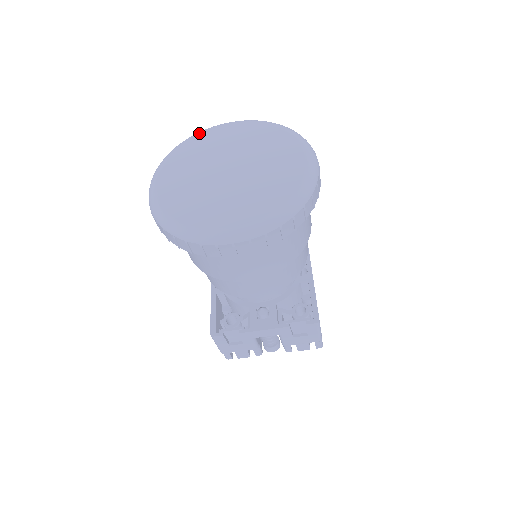
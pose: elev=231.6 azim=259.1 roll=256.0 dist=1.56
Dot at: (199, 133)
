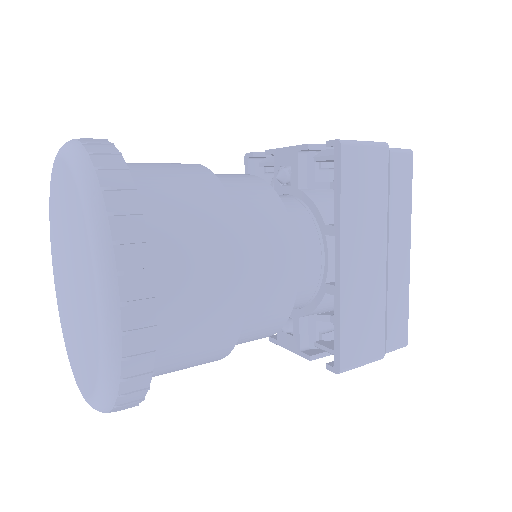
Dot at: occluded
